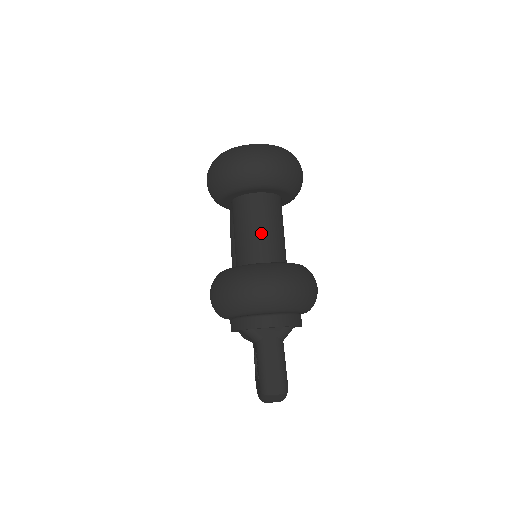
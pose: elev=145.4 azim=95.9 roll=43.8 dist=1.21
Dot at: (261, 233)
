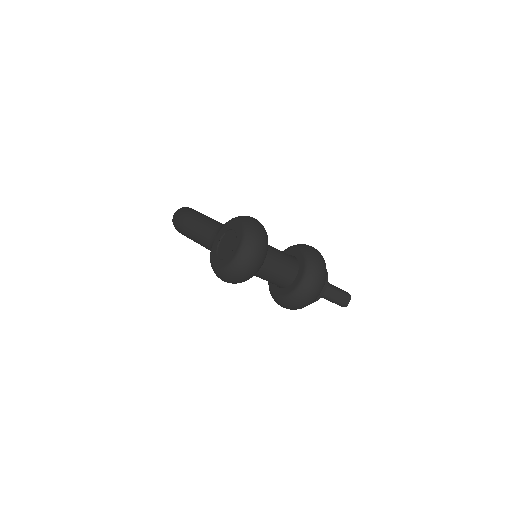
Dot at: (280, 270)
